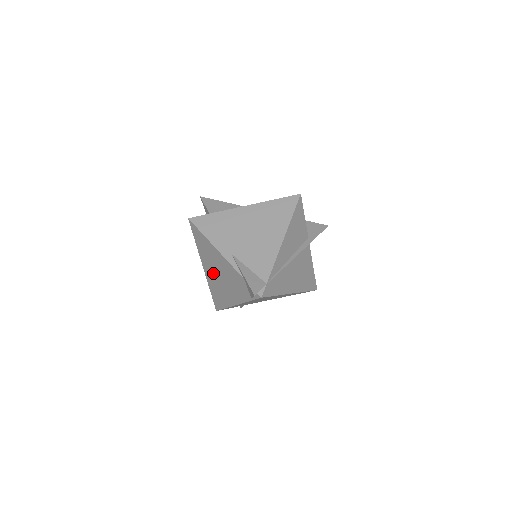
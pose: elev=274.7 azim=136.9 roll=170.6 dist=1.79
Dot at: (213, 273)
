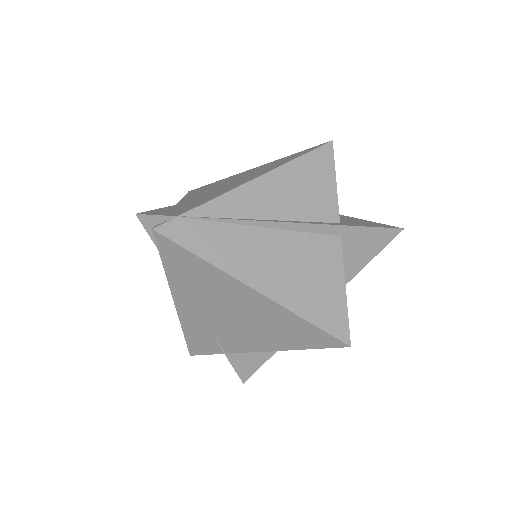
Dot at: occluded
